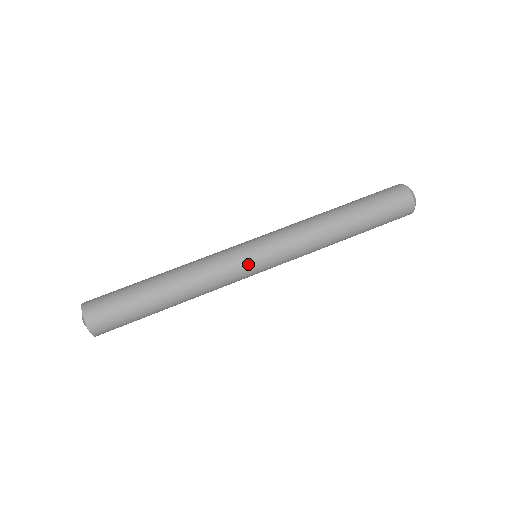
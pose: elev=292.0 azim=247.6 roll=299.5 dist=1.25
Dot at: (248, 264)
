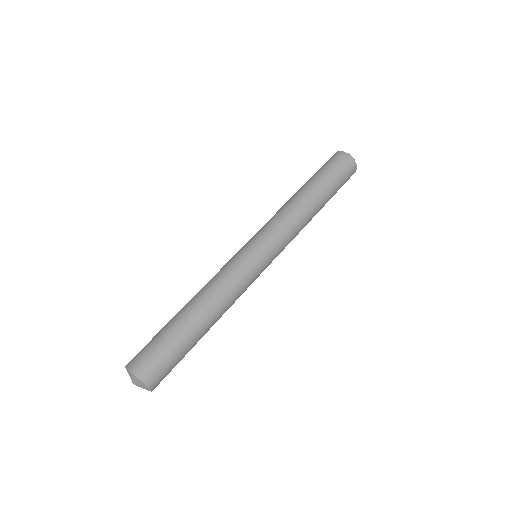
Dot at: (250, 257)
